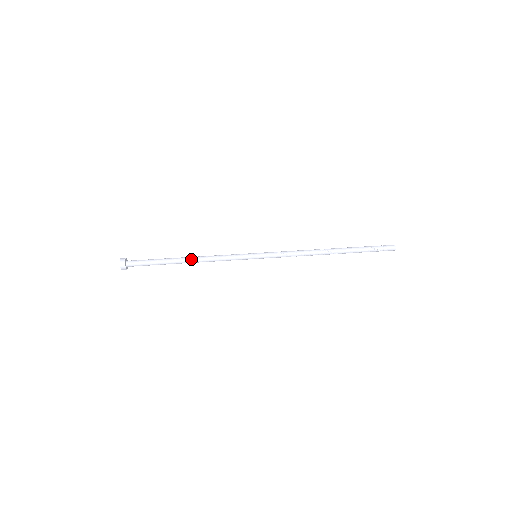
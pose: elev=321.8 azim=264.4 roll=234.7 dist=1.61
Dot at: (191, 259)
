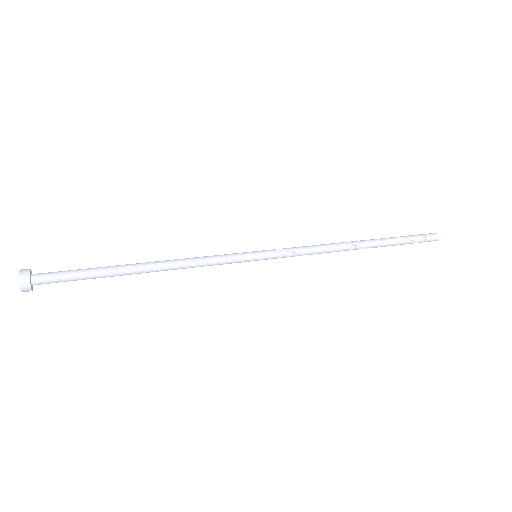
Dot at: (153, 269)
